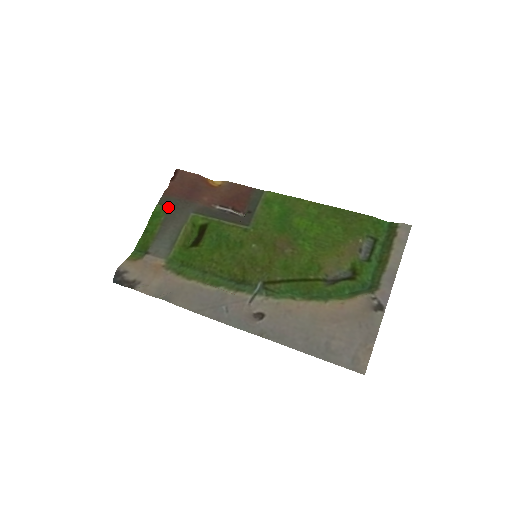
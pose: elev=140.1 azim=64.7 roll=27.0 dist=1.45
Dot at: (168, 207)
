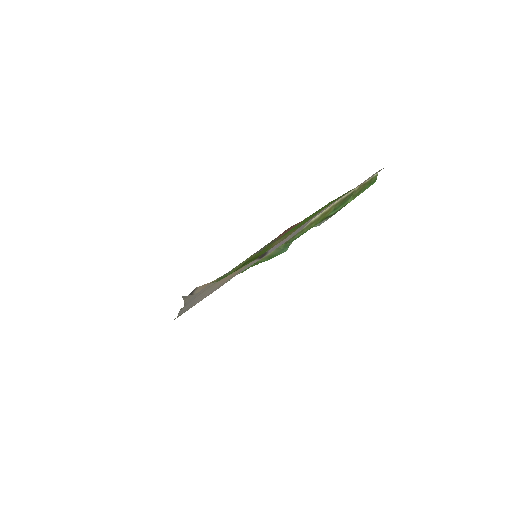
Dot at: occluded
